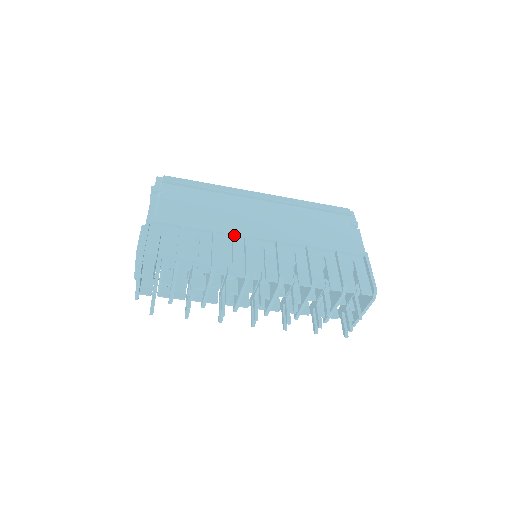
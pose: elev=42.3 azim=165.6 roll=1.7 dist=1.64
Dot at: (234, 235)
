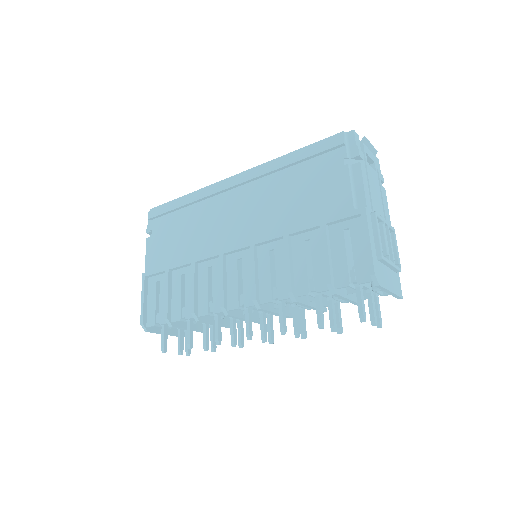
Dot at: (210, 258)
